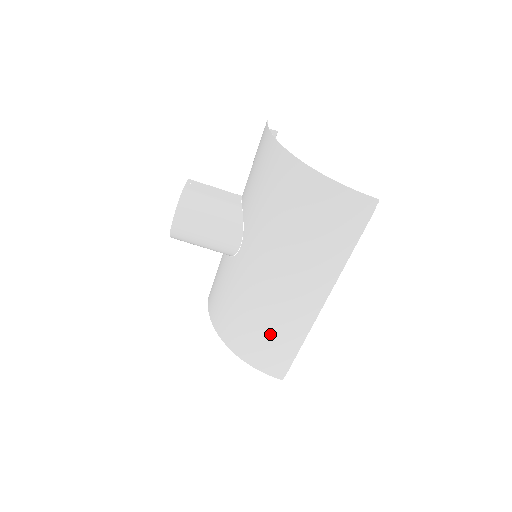
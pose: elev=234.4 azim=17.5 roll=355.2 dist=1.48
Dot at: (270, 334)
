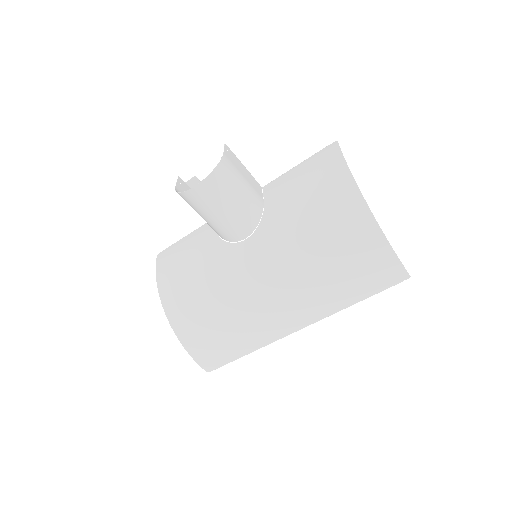
Dot at: (229, 332)
